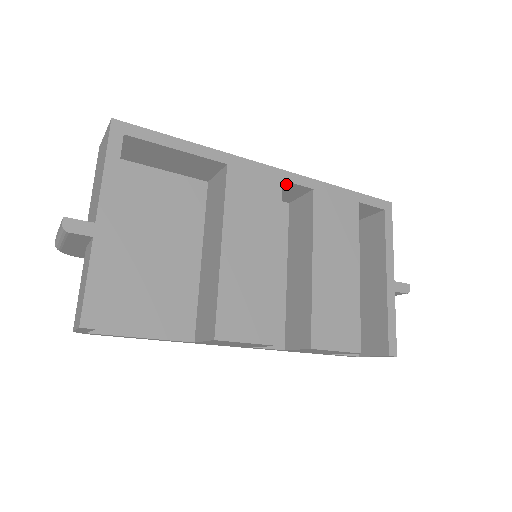
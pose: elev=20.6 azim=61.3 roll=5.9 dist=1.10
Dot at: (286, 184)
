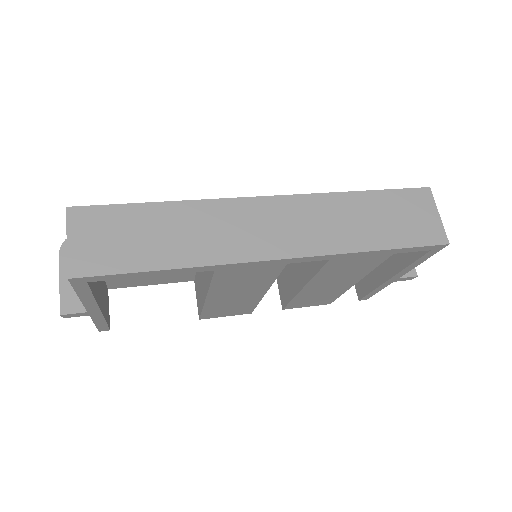
Dot at: occluded
